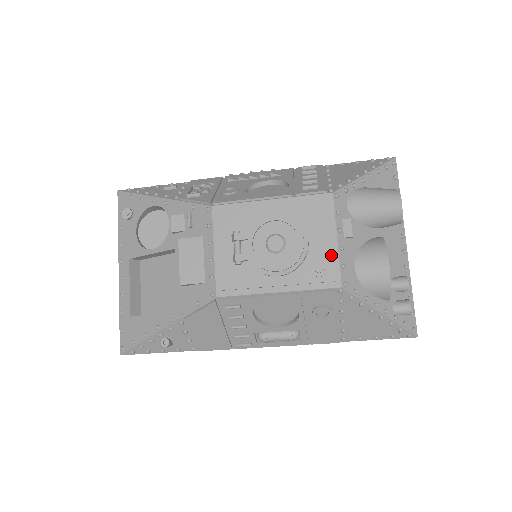
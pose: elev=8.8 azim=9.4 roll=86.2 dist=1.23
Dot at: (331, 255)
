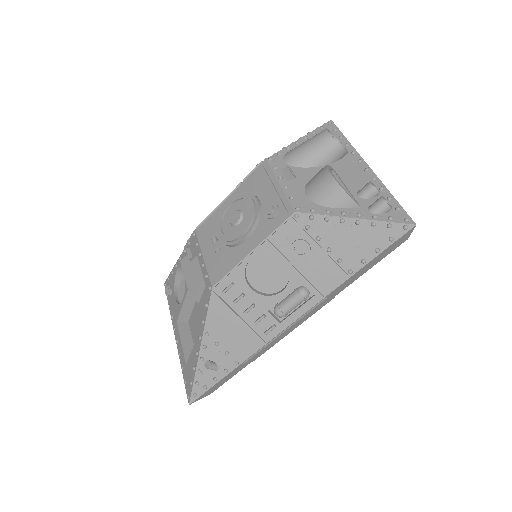
Dot at: (278, 196)
